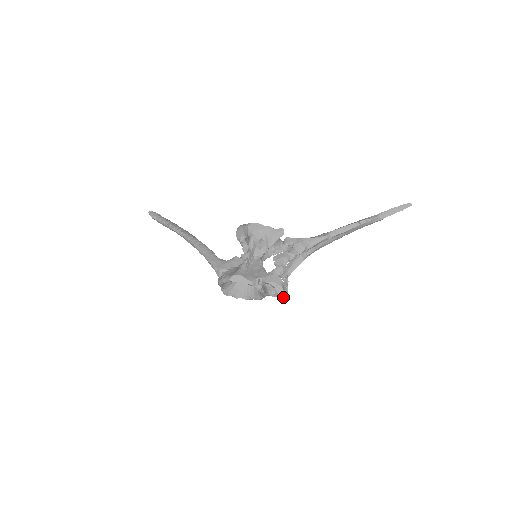
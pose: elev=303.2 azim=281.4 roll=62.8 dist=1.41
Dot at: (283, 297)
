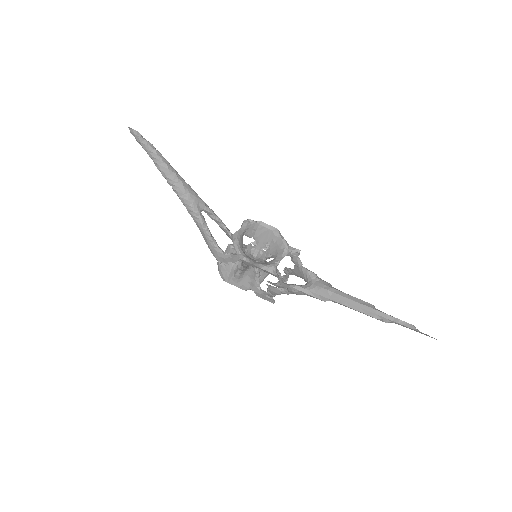
Dot at: occluded
